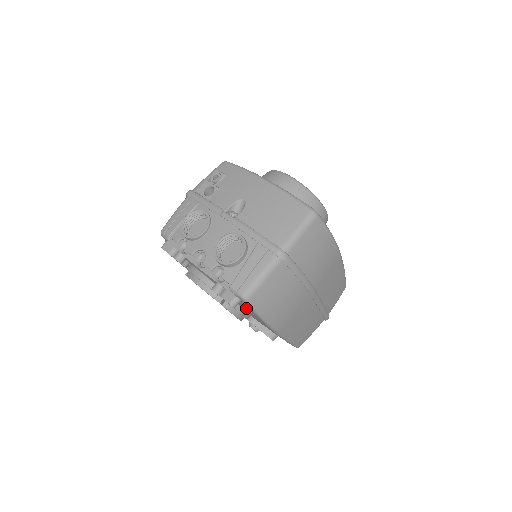
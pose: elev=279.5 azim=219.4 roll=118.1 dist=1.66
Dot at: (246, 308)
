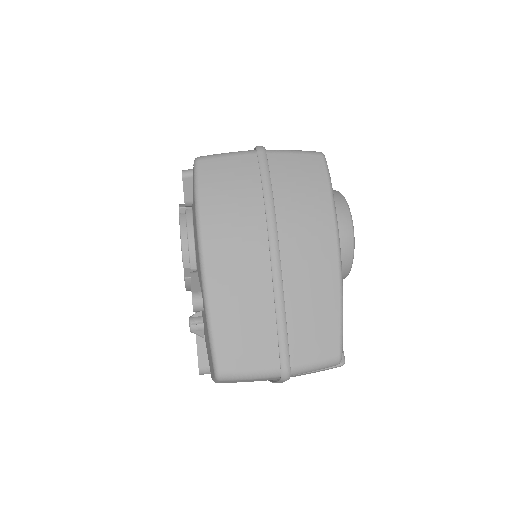
Dot at: (193, 198)
